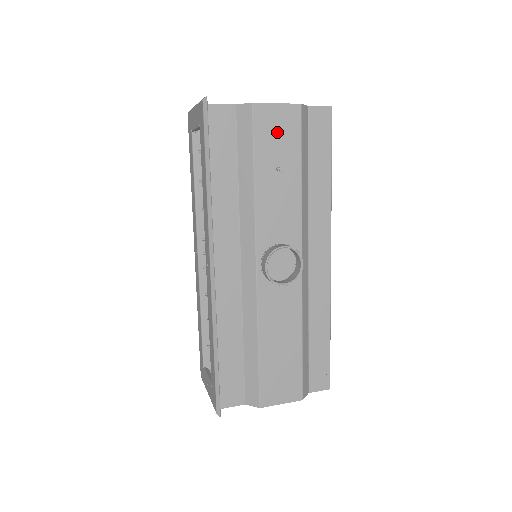
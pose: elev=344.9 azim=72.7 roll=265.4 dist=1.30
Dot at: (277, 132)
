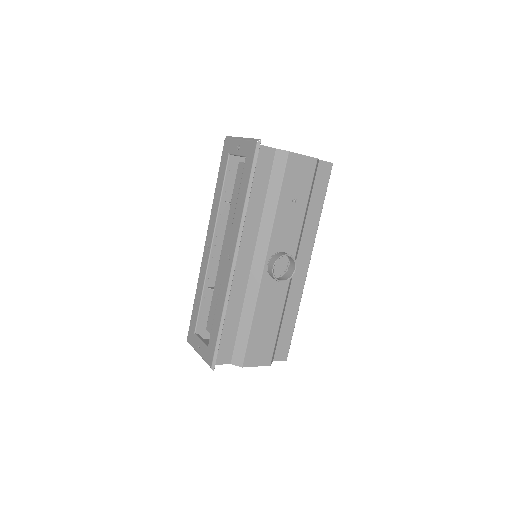
Dot at: (299, 174)
